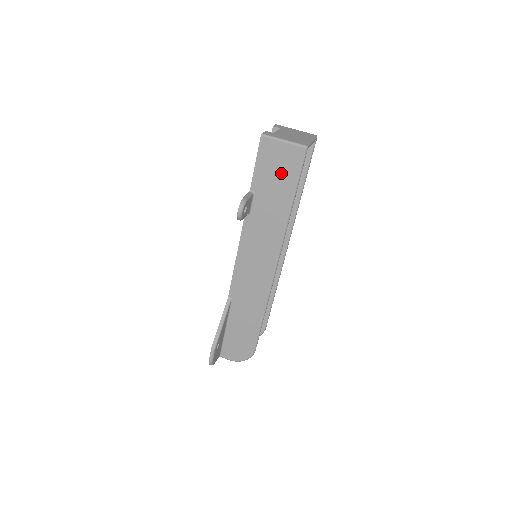
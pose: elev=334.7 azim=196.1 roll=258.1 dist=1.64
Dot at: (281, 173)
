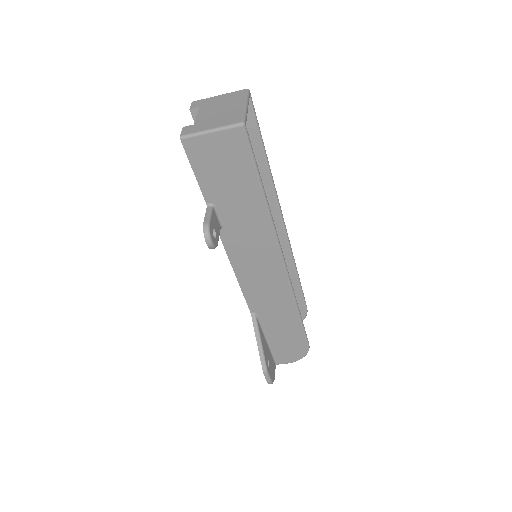
Dot at: (230, 169)
